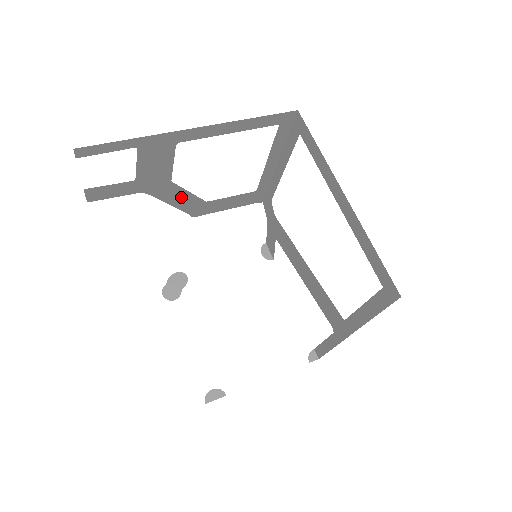
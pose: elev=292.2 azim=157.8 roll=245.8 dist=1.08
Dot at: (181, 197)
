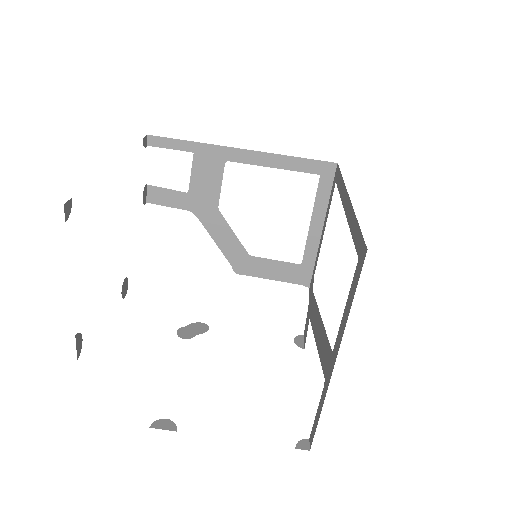
Dot at: (226, 236)
